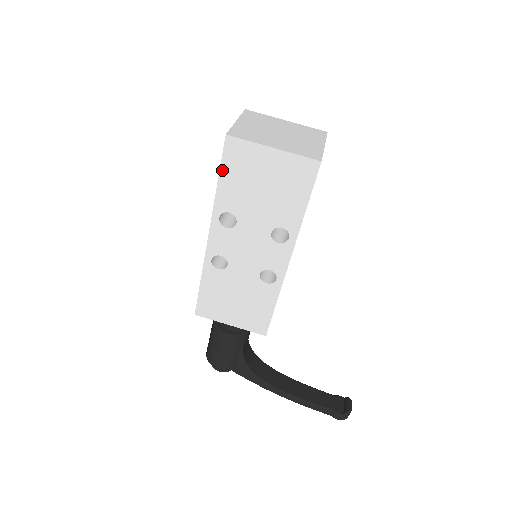
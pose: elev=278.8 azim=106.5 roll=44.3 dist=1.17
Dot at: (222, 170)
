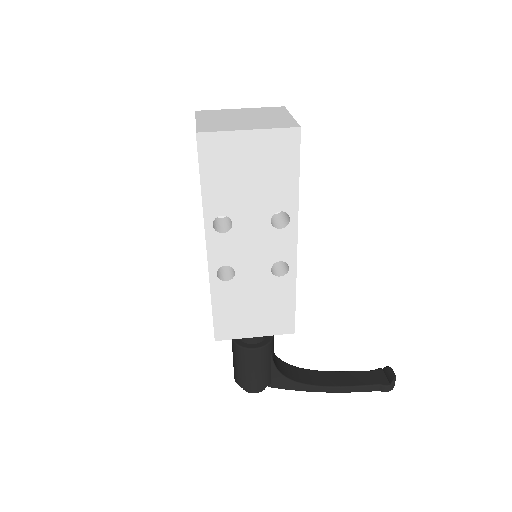
Dot at: (202, 172)
